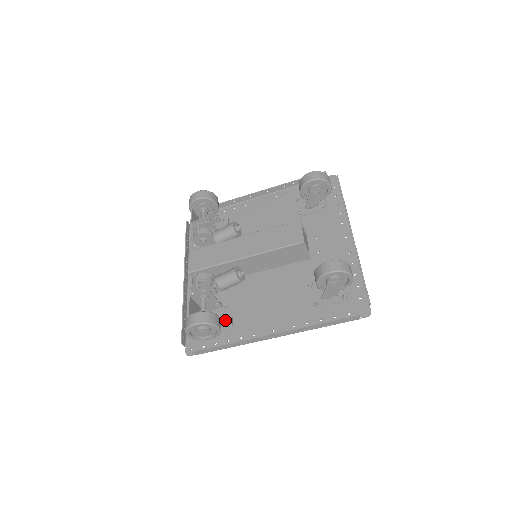
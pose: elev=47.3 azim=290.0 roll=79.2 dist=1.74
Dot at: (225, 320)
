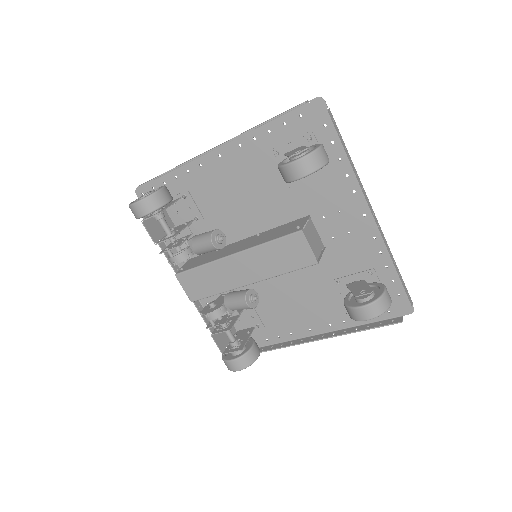
Dot at: (253, 321)
